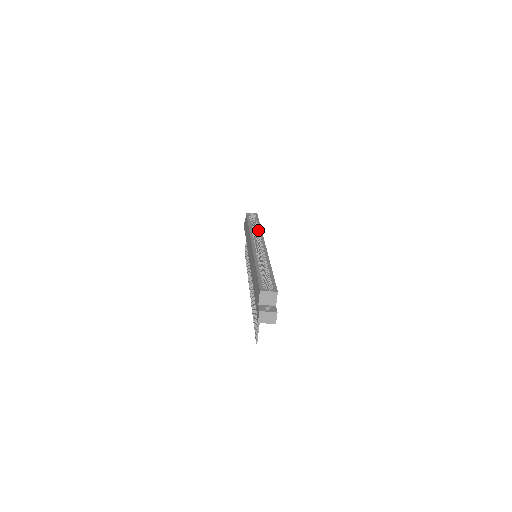
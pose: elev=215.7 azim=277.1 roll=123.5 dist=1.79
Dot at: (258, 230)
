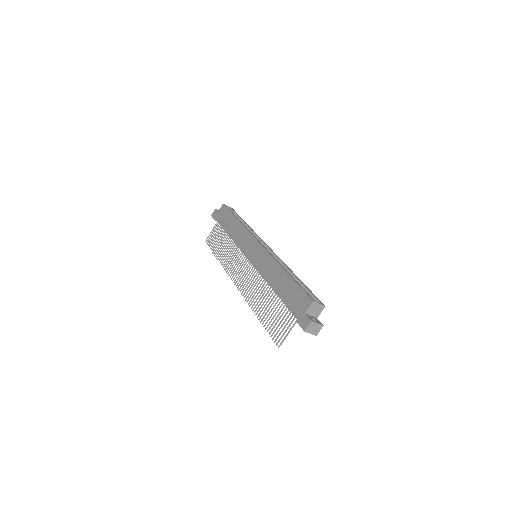
Dot at: (251, 229)
